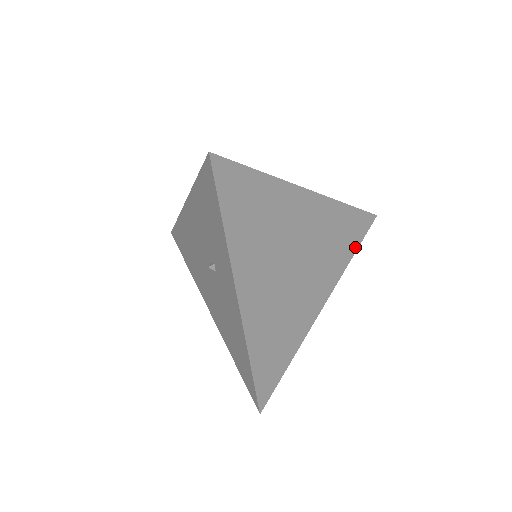
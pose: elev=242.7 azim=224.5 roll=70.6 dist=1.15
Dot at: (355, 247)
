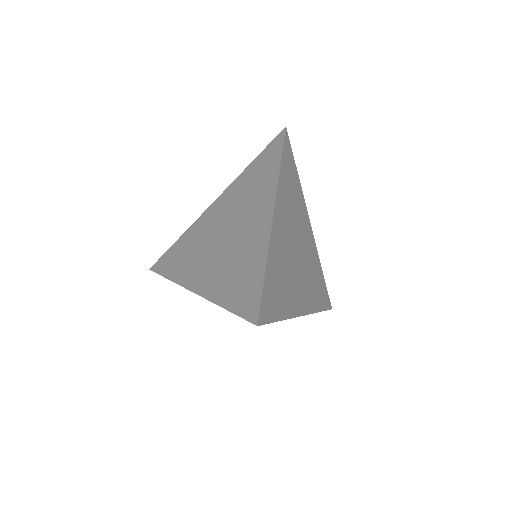
Dot at: (295, 169)
